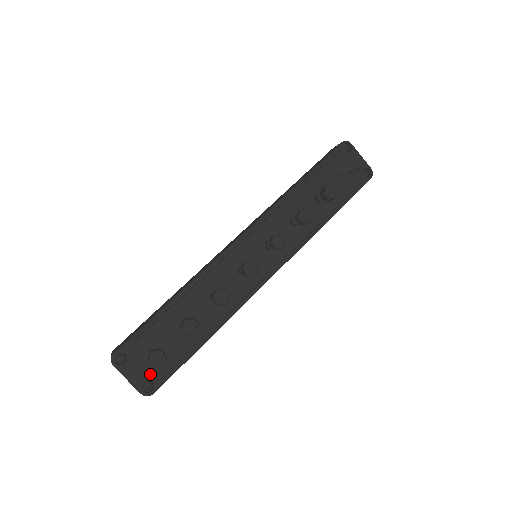
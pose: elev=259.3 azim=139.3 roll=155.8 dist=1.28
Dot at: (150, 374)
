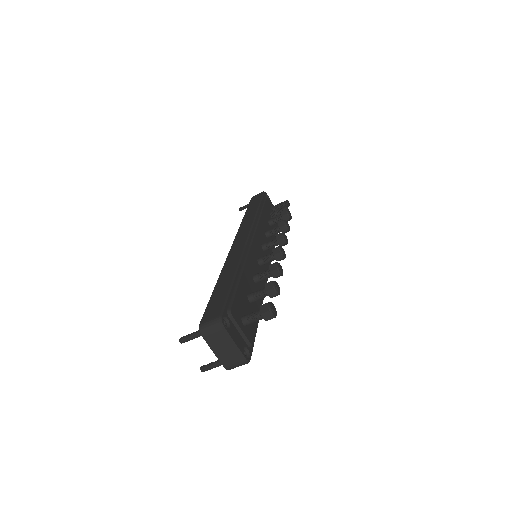
Dot at: (246, 340)
